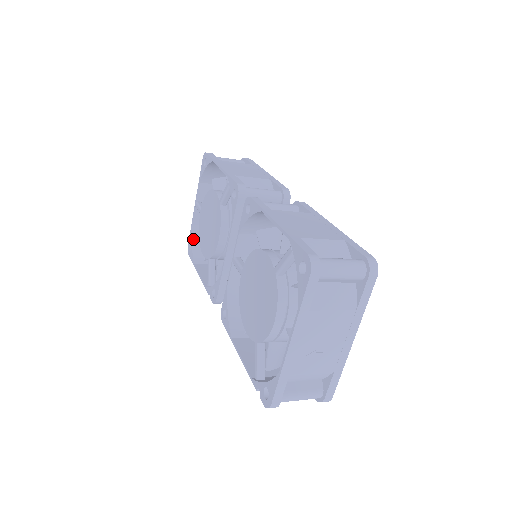
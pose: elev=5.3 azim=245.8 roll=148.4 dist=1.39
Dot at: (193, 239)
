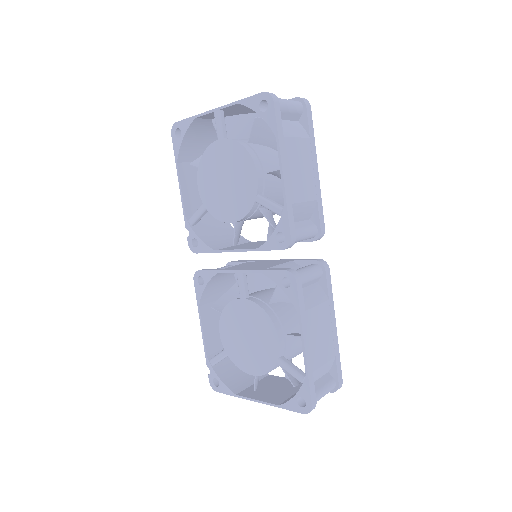
Dot at: (188, 131)
